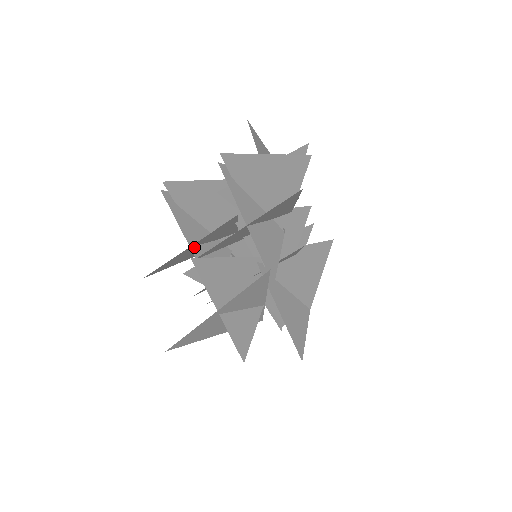
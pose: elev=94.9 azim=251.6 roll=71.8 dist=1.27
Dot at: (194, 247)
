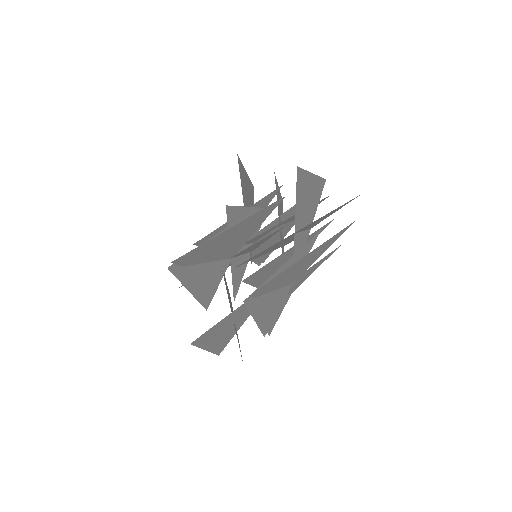
Dot at: (193, 288)
